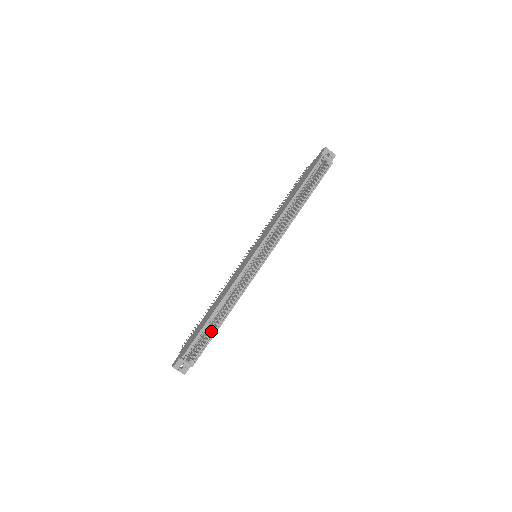
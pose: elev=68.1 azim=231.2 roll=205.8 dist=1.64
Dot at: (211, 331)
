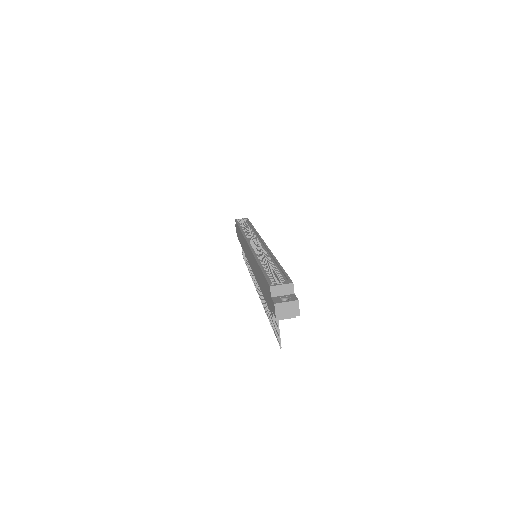
Dot at: occluded
